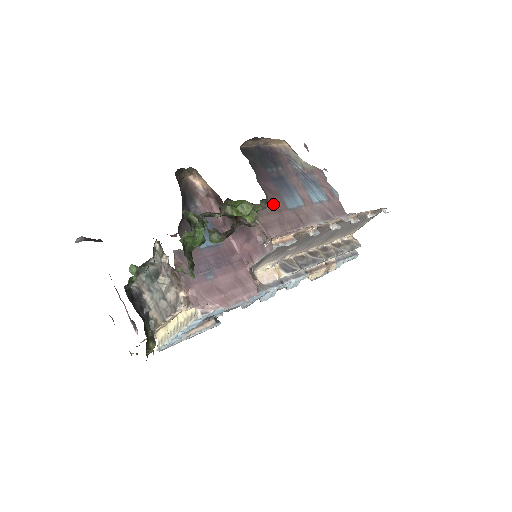
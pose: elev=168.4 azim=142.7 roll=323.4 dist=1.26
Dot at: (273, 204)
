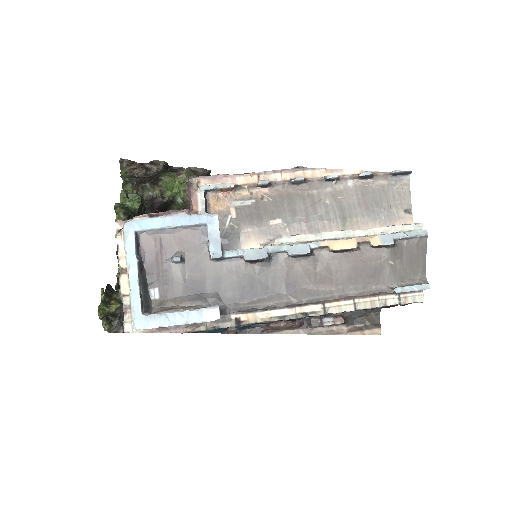
Dot at: occluded
